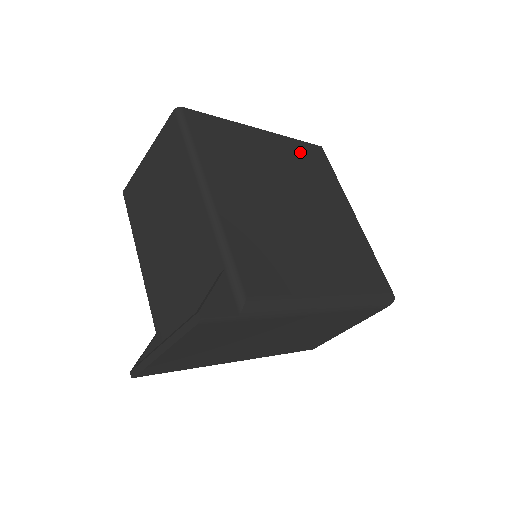
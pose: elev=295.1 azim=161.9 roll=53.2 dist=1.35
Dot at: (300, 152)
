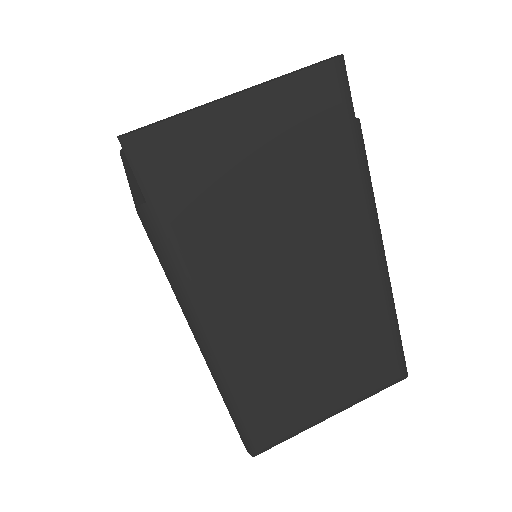
Dot at: occluded
